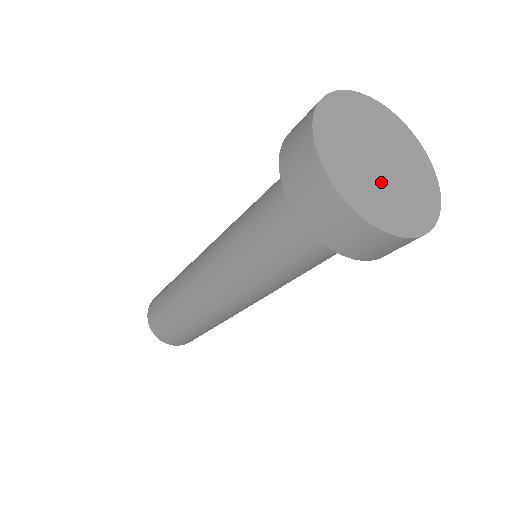
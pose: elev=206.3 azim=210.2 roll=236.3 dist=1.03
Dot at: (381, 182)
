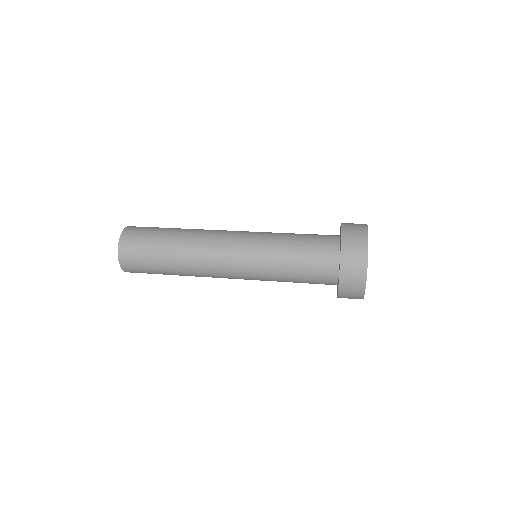
Dot at: occluded
